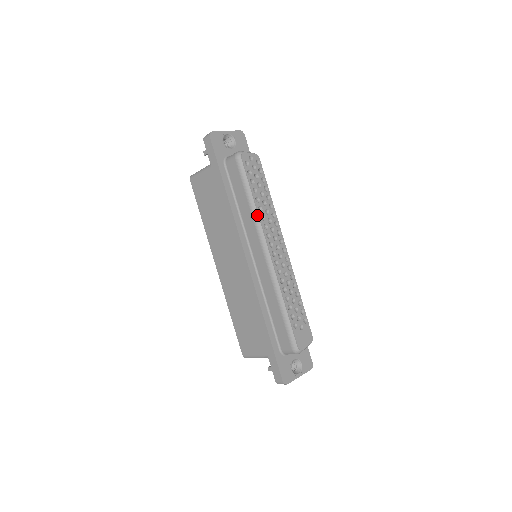
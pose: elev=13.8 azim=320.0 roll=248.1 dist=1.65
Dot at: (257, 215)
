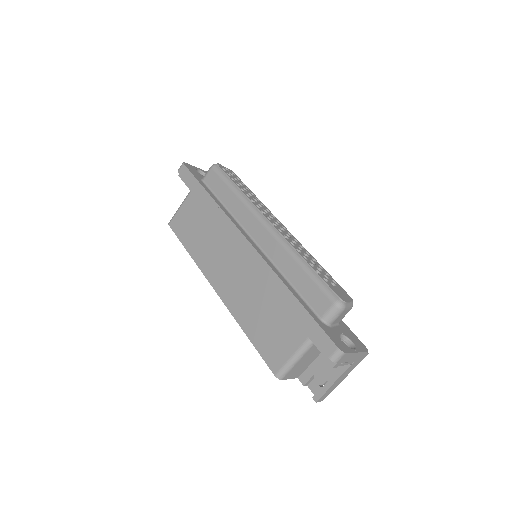
Dot at: (246, 198)
